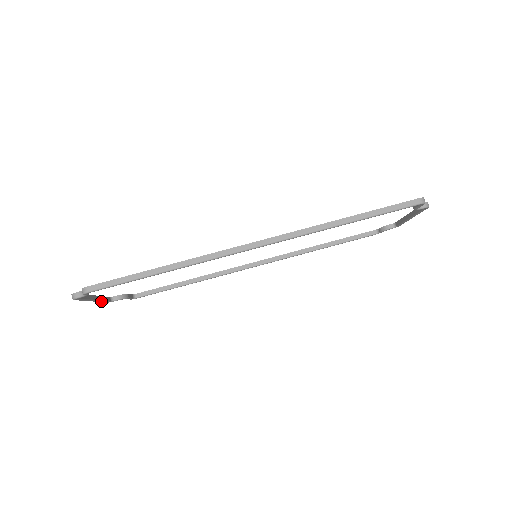
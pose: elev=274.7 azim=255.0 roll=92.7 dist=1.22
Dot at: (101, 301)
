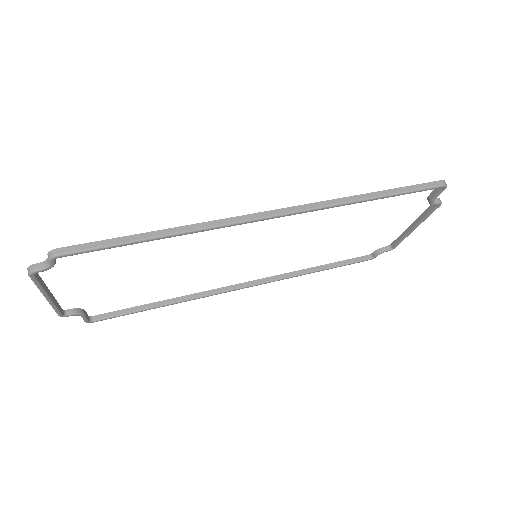
Dot at: (54, 305)
